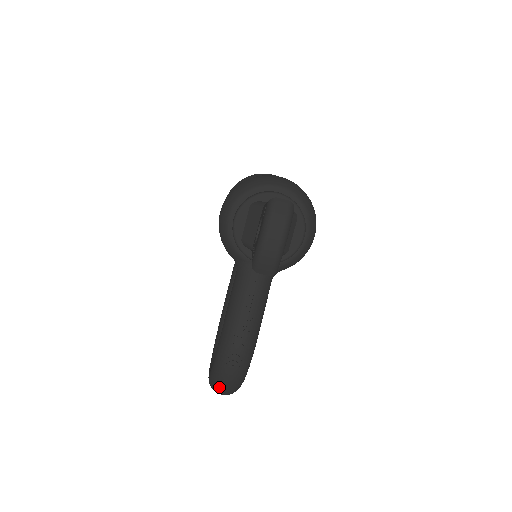
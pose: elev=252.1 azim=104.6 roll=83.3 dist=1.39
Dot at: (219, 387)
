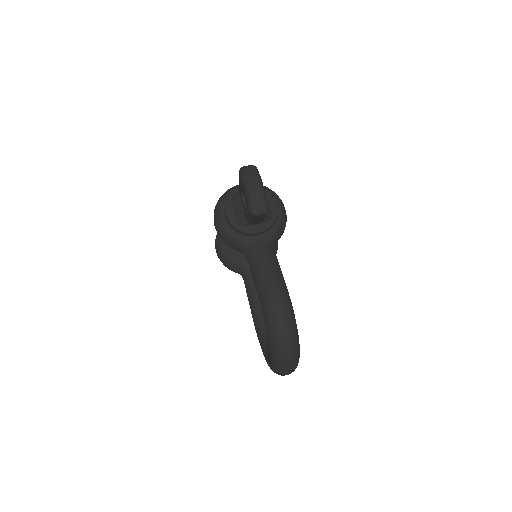
Dot at: (282, 347)
